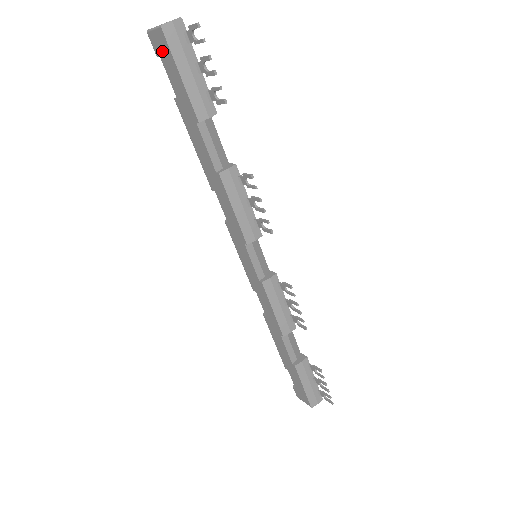
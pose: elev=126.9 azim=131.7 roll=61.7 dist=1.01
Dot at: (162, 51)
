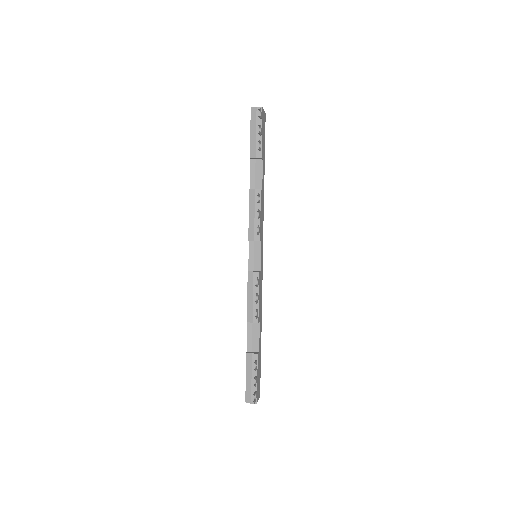
Dot at: occluded
